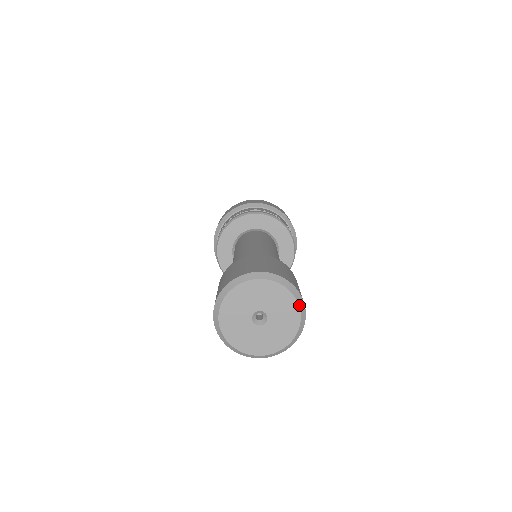
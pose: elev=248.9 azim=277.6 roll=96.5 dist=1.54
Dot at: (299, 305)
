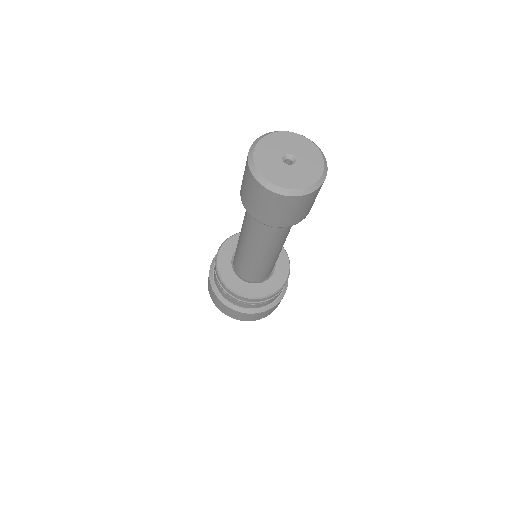
Dot at: (297, 134)
